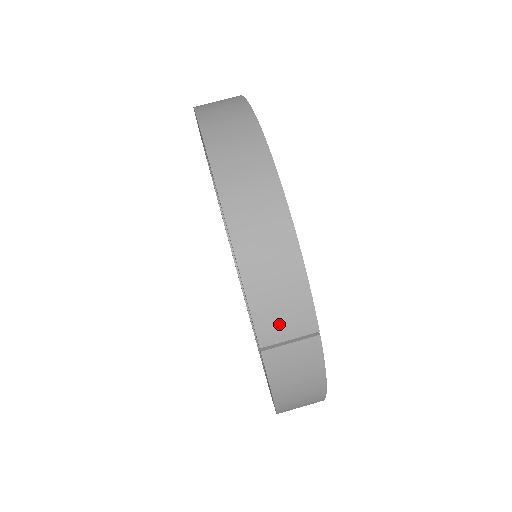
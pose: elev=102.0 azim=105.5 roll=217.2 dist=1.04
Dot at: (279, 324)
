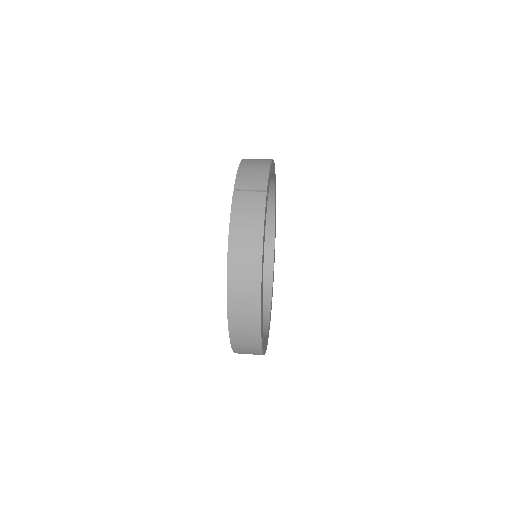
Dot at: (248, 182)
